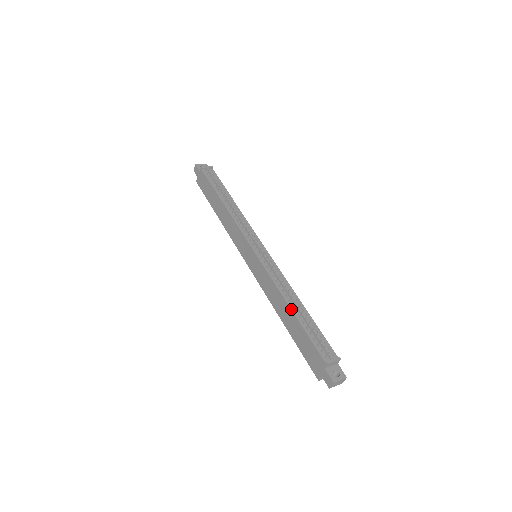
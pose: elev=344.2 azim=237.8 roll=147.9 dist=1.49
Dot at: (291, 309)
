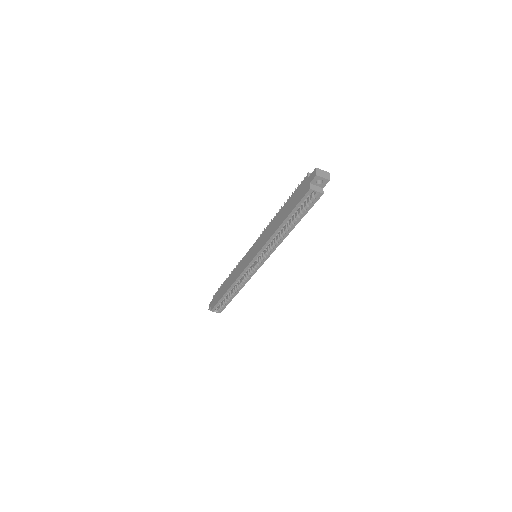
Dot at: (280, 210)
